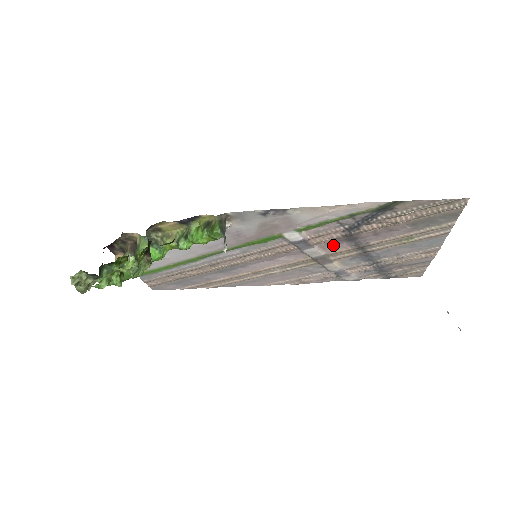
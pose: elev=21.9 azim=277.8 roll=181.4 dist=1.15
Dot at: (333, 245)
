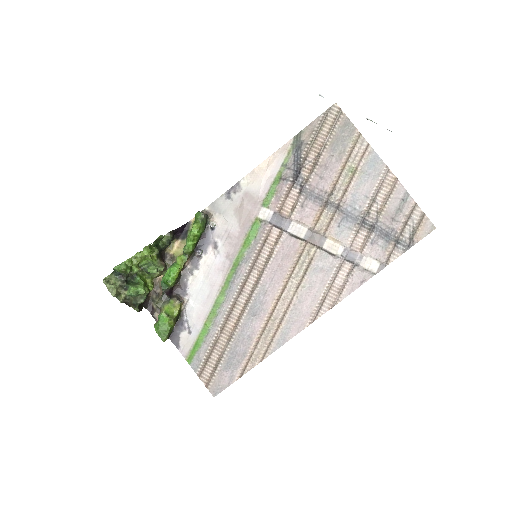
Dot at: (306, 213)
